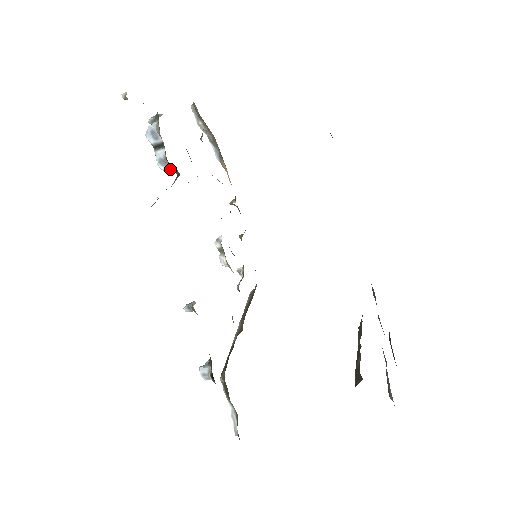
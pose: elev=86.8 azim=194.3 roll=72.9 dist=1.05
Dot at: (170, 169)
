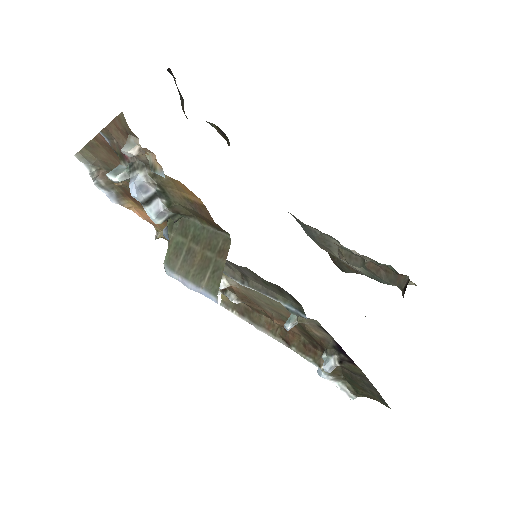
Dot at: (167, 218)
